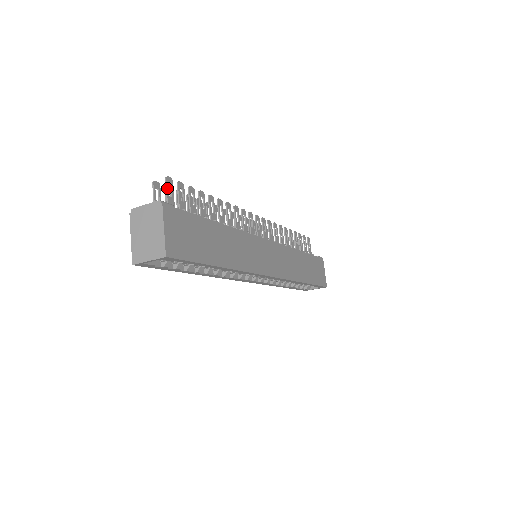
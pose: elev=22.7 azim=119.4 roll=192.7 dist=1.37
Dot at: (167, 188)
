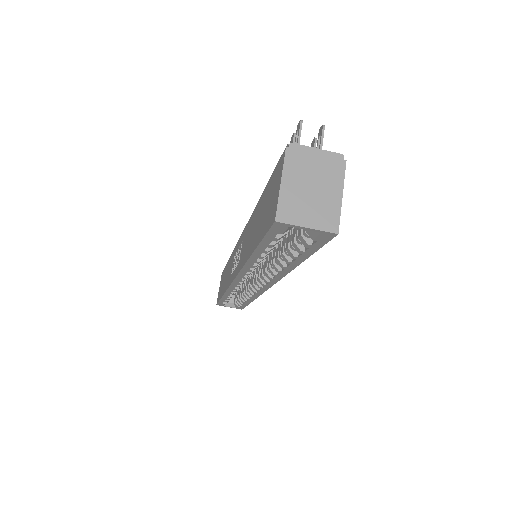
Dot at: (322, 140)
